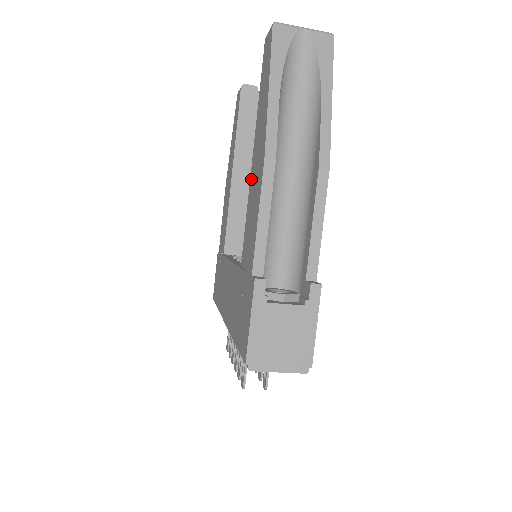
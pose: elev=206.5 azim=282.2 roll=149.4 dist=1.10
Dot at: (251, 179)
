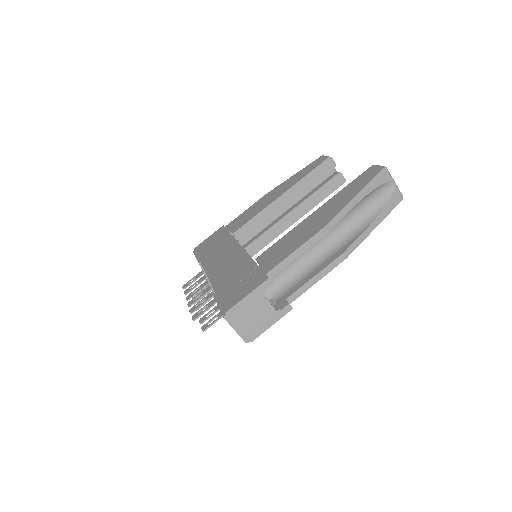
Dot at: (302, 223)
